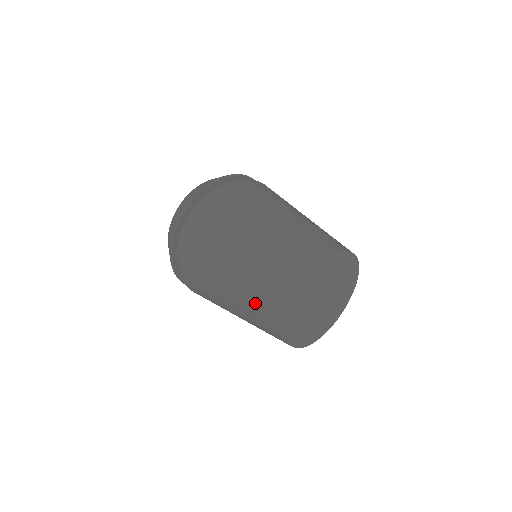
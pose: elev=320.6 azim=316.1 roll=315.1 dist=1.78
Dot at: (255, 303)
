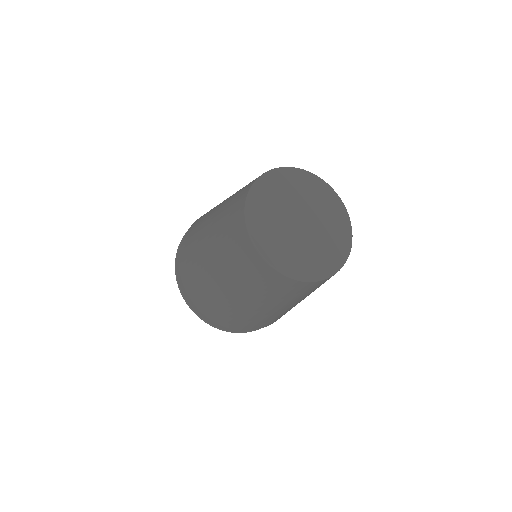
Dot at: (226, 248)
